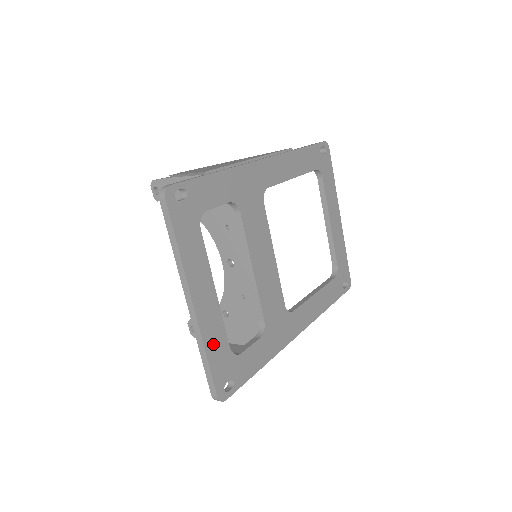
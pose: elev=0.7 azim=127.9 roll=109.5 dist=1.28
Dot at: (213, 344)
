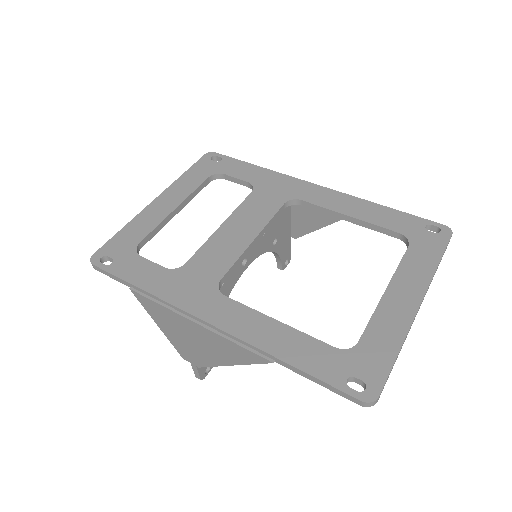
Dot at: (135, 228)
